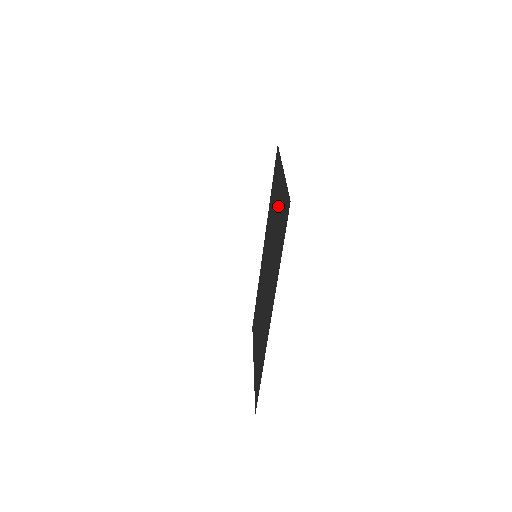
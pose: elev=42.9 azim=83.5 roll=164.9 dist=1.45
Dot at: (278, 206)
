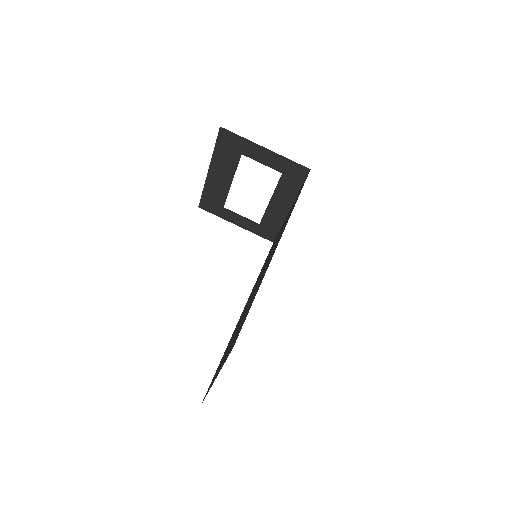
Dot at: occluded
